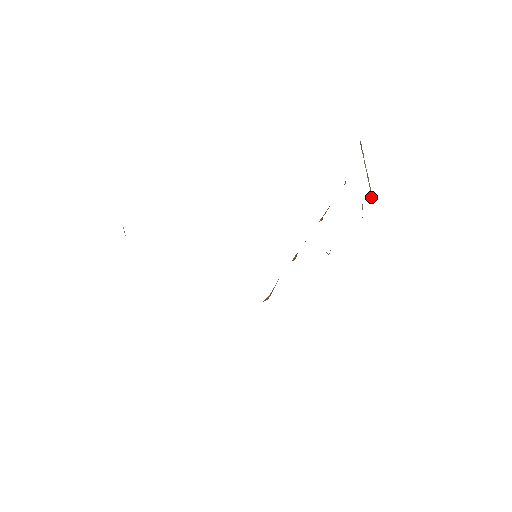
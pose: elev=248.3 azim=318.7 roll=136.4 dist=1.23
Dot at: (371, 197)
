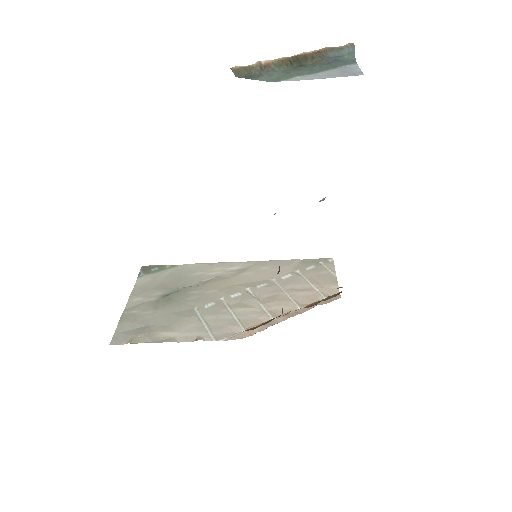
Dot at: (338, 54)
